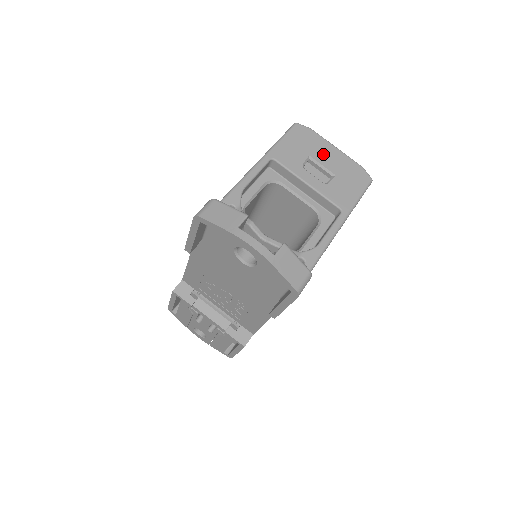
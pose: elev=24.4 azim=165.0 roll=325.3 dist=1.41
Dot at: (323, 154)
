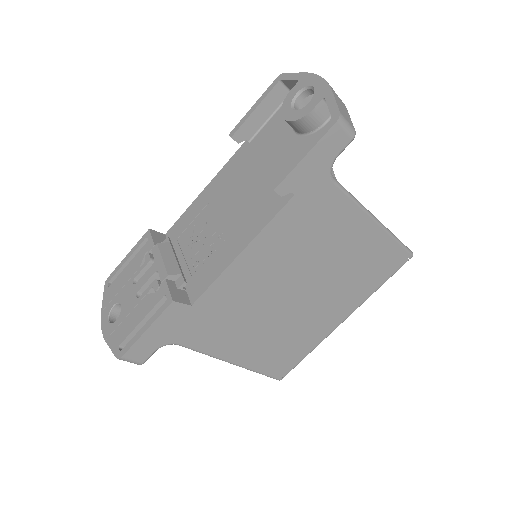
Dot at: occluded
